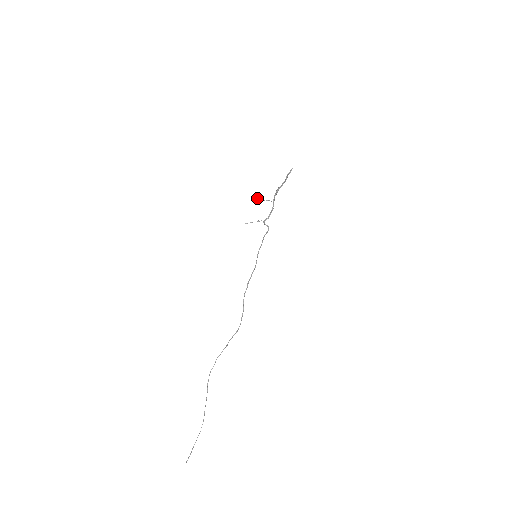
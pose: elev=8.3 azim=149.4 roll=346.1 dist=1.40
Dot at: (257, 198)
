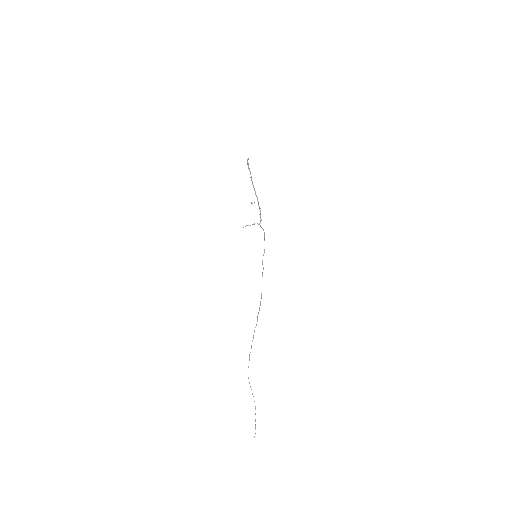
Dot at: (251, 202)
